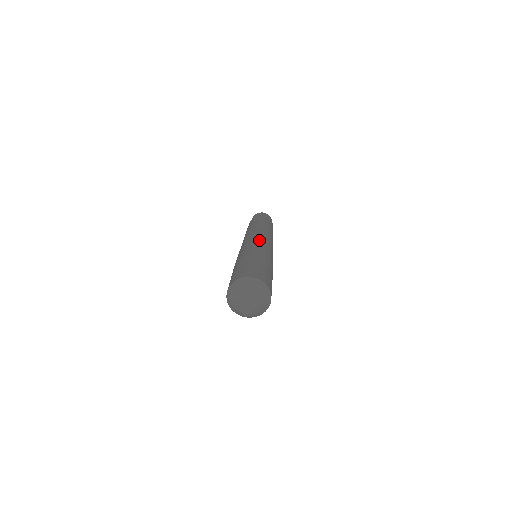
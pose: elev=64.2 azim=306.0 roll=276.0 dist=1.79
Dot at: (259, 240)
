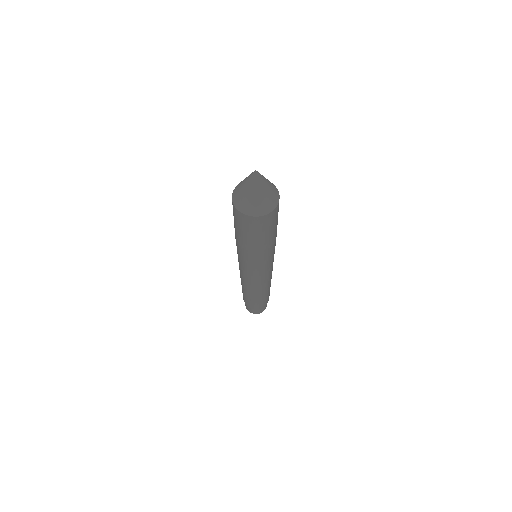
Dot at: occluded
